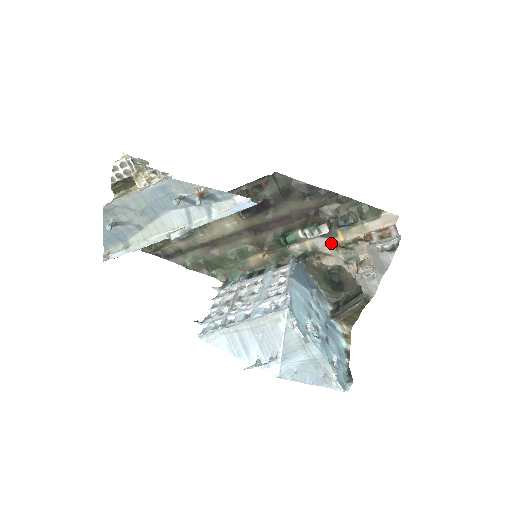
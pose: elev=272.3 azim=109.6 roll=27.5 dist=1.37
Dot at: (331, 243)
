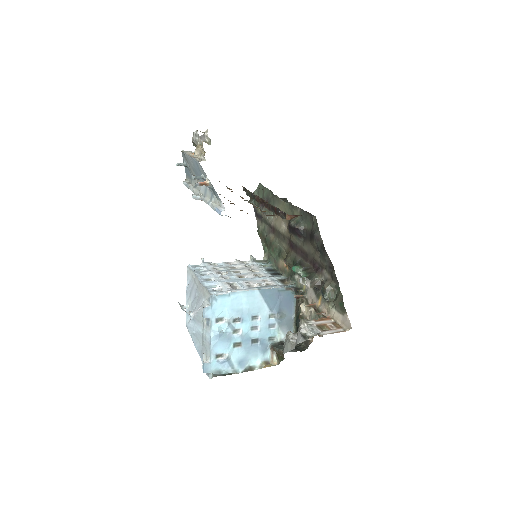
Dot at: (314, 299)
